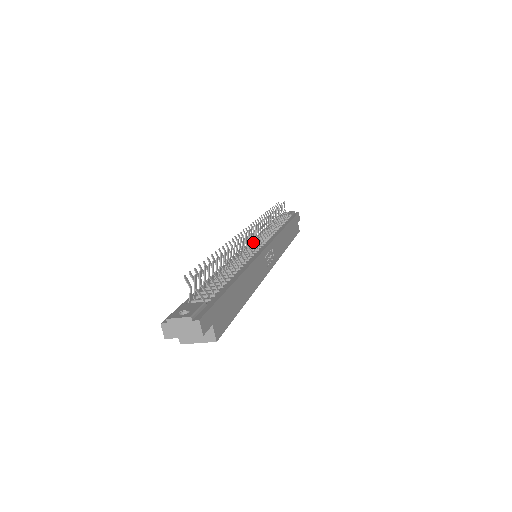
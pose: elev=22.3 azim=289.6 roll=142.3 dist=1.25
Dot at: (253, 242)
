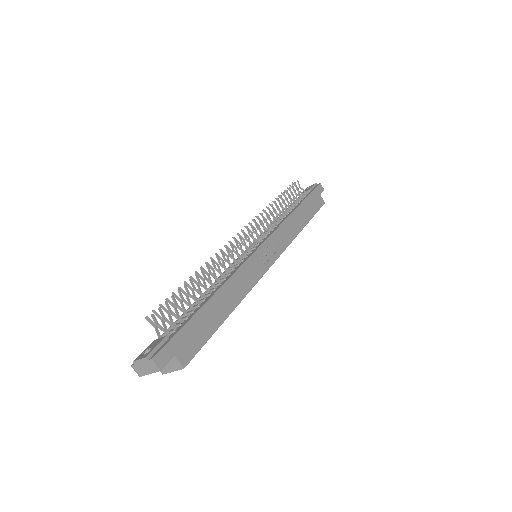
Dot at: (245, 246)
